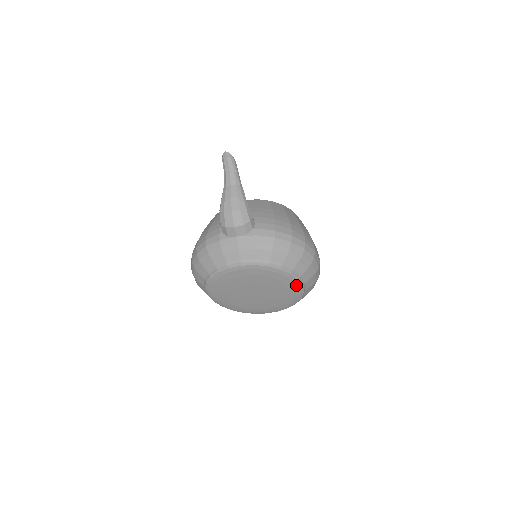
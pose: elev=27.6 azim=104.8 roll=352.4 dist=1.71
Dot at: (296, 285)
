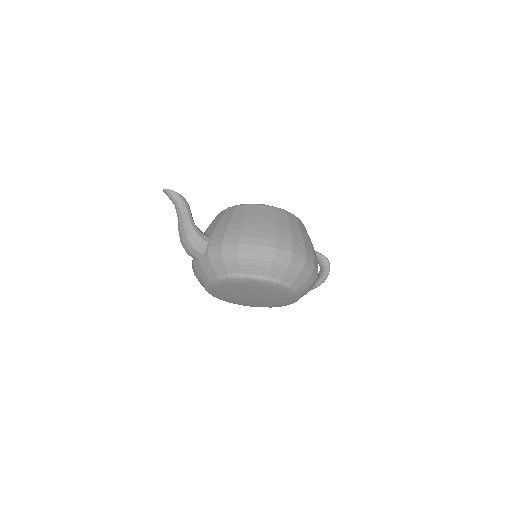
Dot at: (271, 285)
